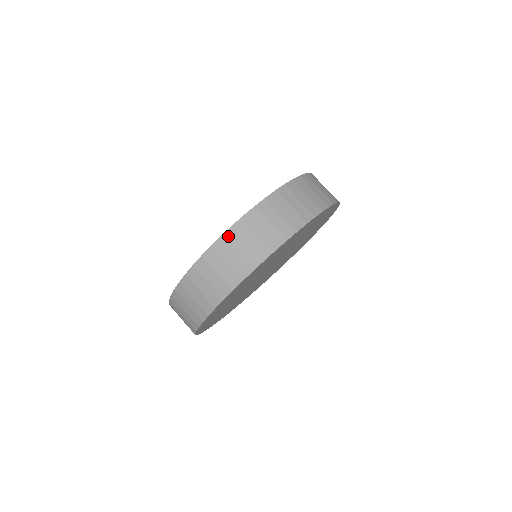
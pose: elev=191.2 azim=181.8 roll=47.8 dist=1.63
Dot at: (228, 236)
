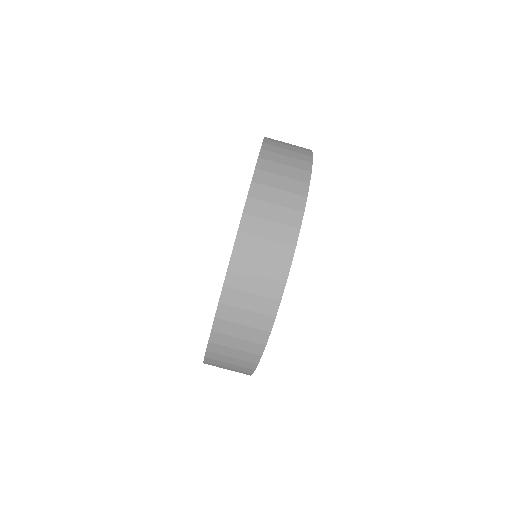
Dot at: (258, 179)
